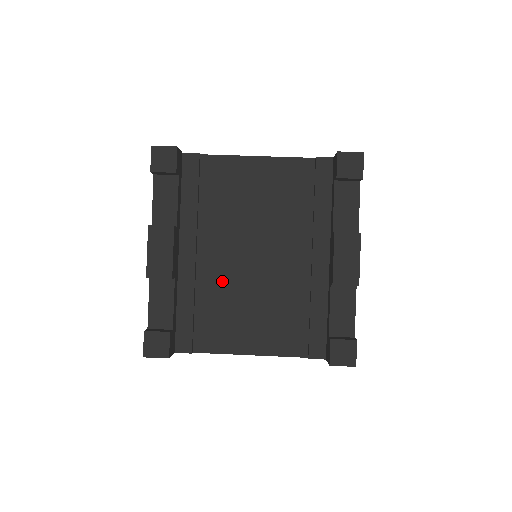
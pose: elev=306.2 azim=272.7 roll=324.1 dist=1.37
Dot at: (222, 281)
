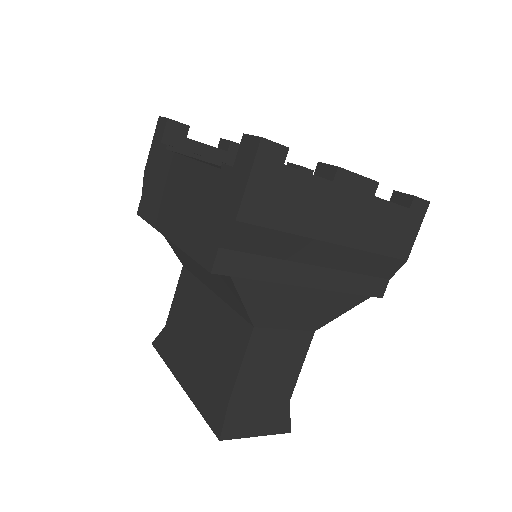
Dot at: occluded
